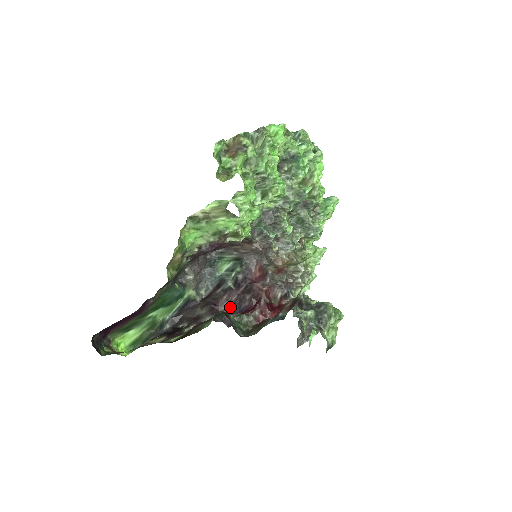
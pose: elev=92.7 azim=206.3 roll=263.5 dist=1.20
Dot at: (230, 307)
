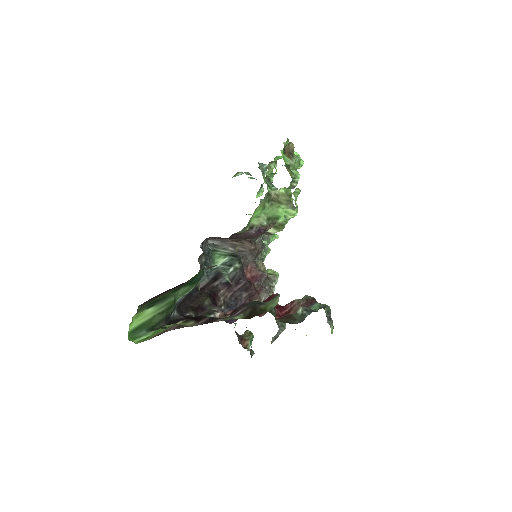
Dot at: (225, 303)
